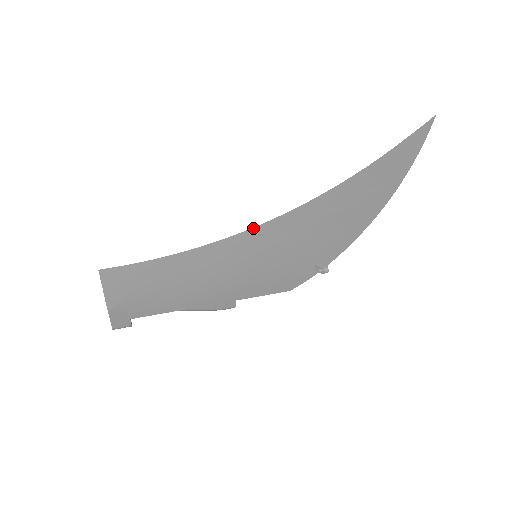
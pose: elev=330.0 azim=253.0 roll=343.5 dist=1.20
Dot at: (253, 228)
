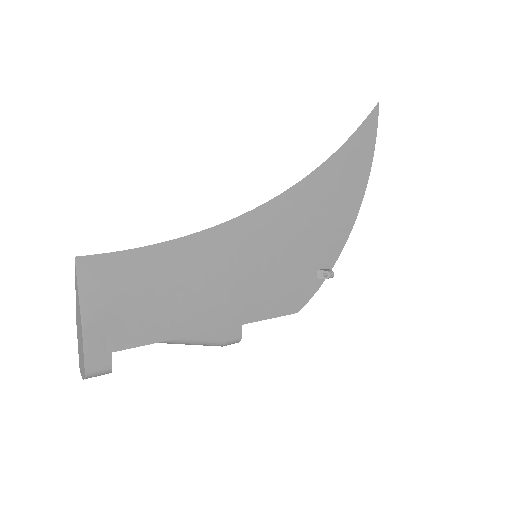
Dot at: (250, 212)
